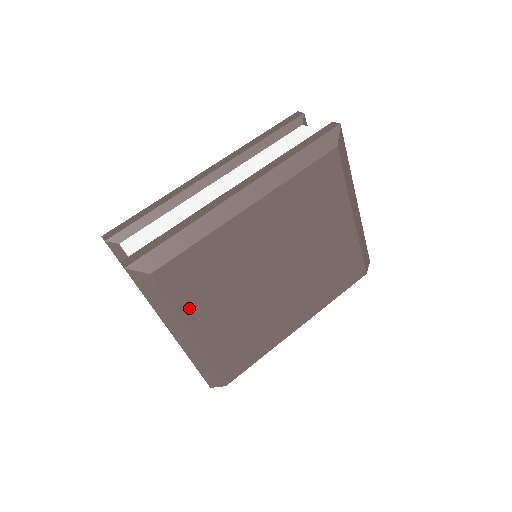
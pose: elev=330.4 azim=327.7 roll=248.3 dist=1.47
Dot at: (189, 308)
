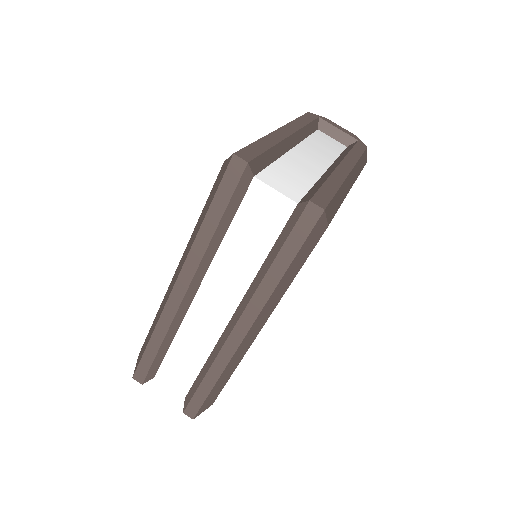
Dot at: occluded
